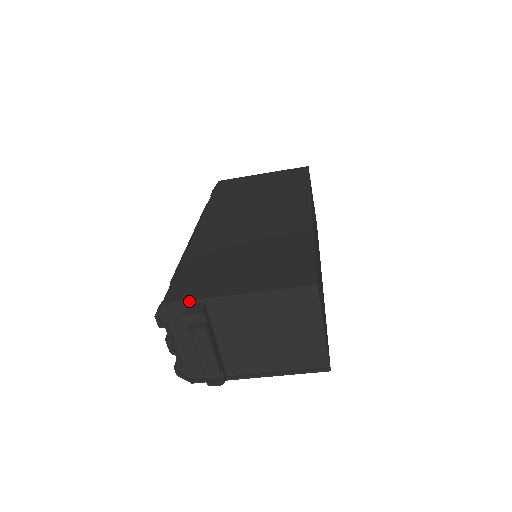
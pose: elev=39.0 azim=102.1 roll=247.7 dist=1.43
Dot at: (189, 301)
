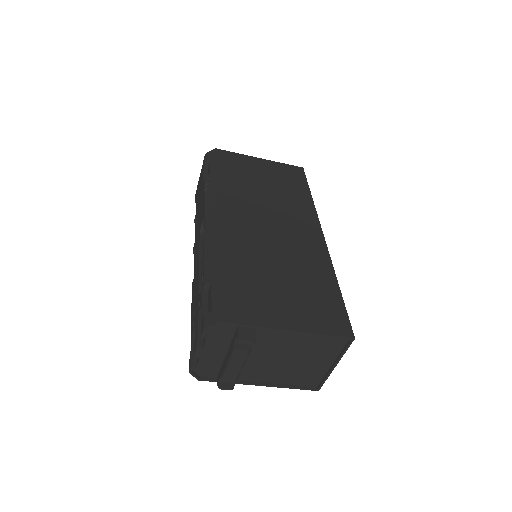
Dot at: (245, 325)
